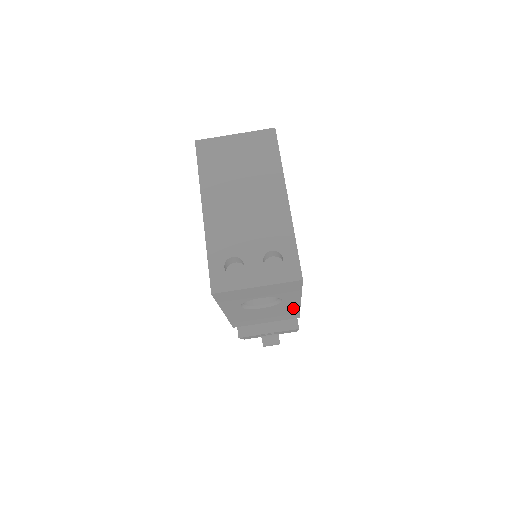
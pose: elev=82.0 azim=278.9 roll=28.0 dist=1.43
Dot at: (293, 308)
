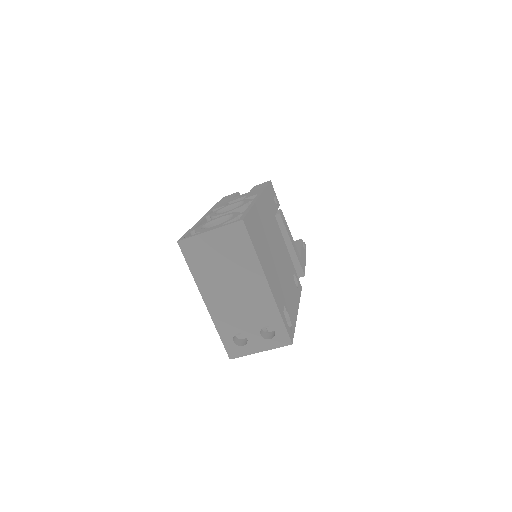
Dot at: occluded
